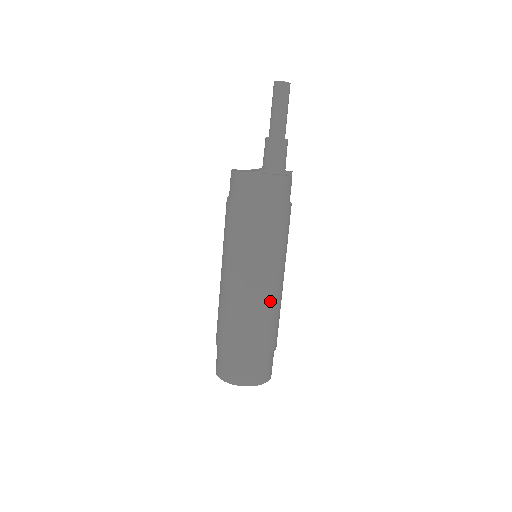
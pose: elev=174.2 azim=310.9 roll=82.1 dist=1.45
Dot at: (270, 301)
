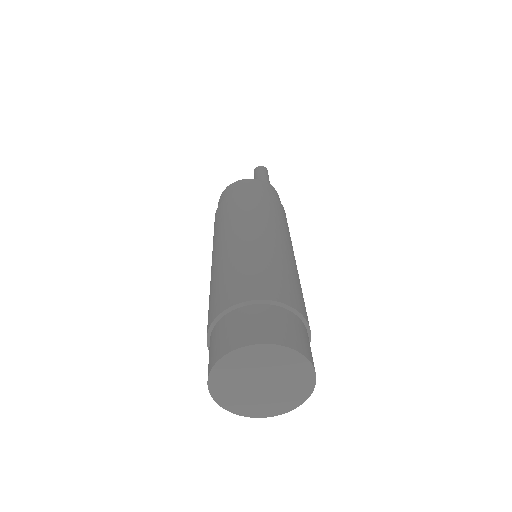
Dot at: (255, 248)
